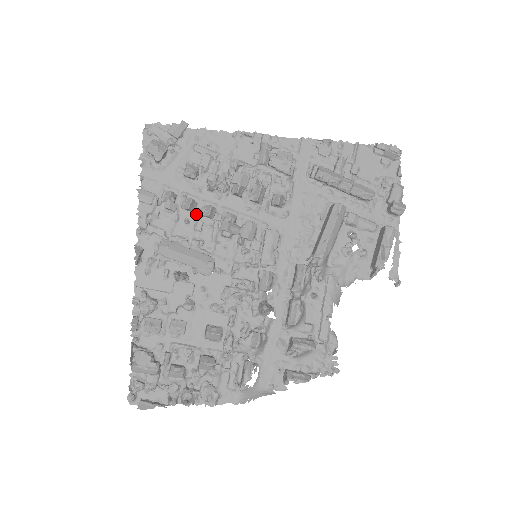
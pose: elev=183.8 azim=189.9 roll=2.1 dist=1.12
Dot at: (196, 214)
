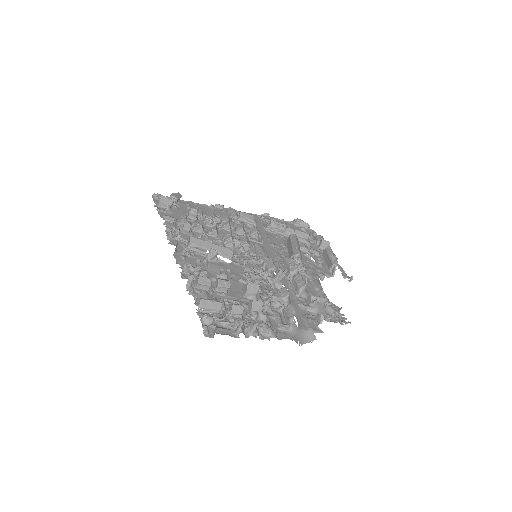
Dot at: (205, 232)
